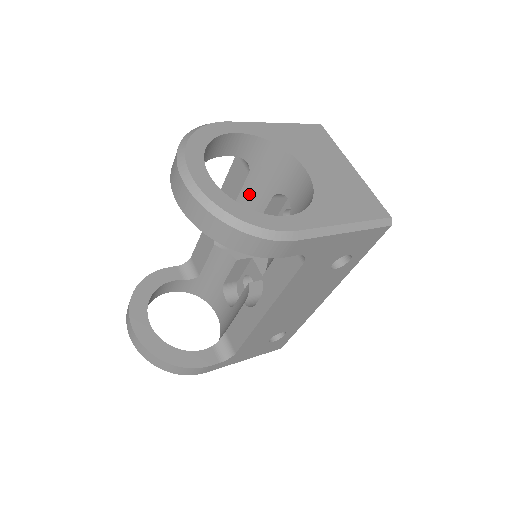
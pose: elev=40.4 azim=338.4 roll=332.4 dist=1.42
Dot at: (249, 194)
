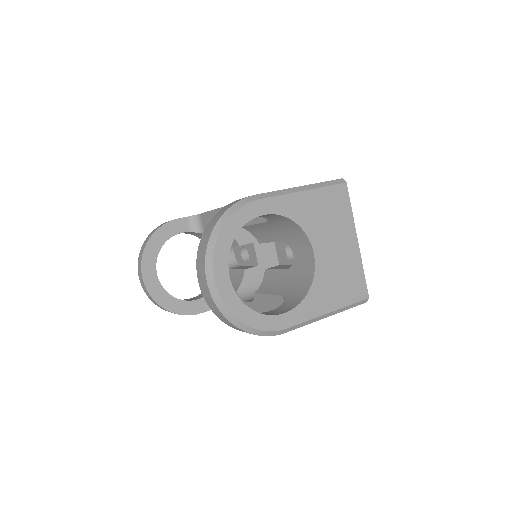
Dot at: (263, 228)
